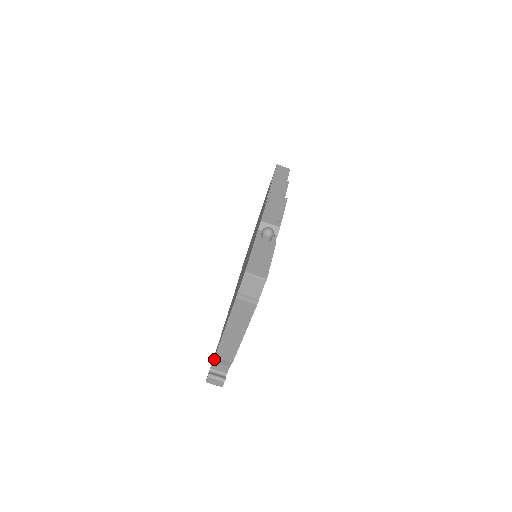
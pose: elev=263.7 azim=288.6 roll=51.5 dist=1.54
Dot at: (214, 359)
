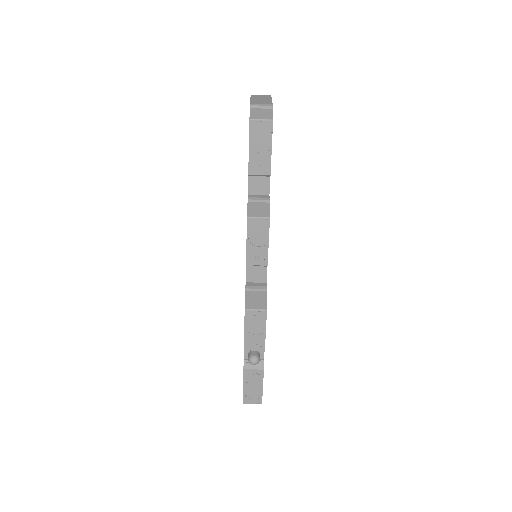
Dot at: occluded
